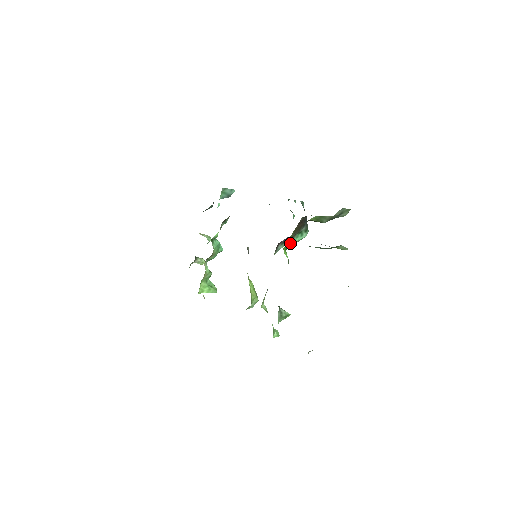
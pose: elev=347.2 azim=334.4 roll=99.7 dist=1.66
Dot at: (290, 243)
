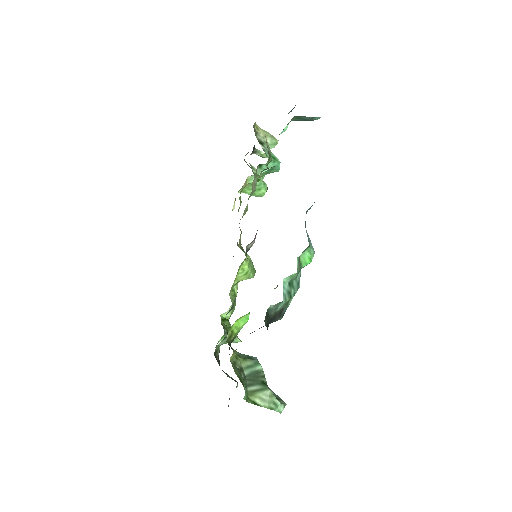
Dot at: occluded
